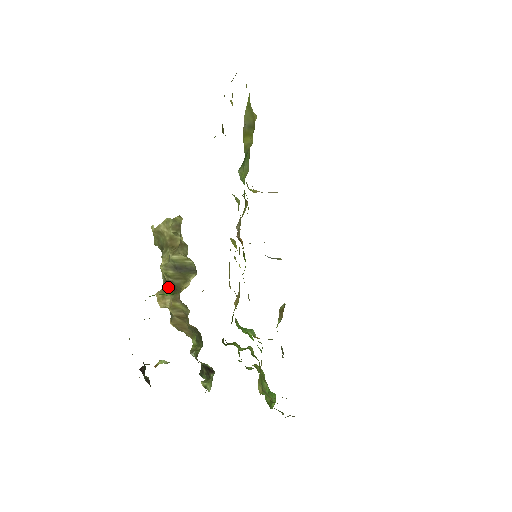
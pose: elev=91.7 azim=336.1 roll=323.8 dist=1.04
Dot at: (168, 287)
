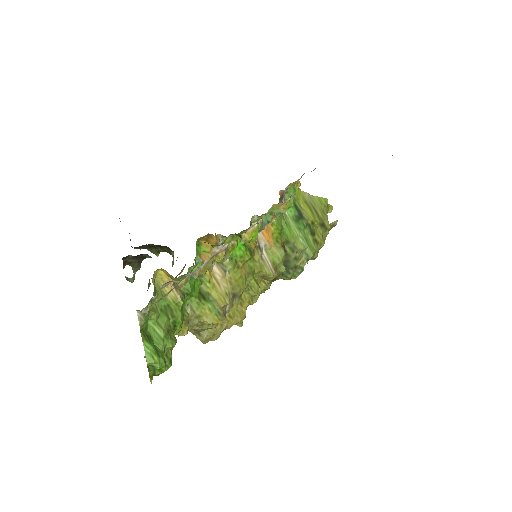
Dot at: occluded
